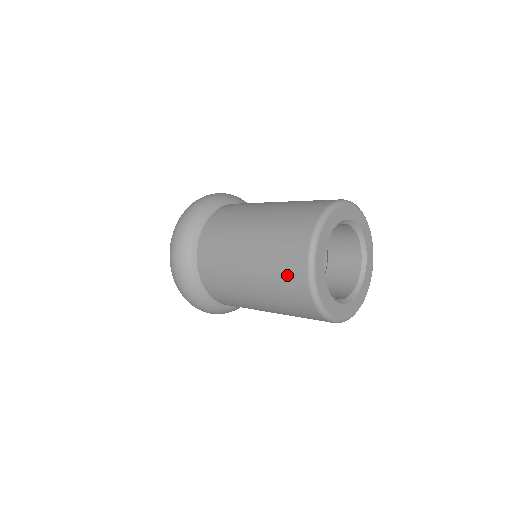
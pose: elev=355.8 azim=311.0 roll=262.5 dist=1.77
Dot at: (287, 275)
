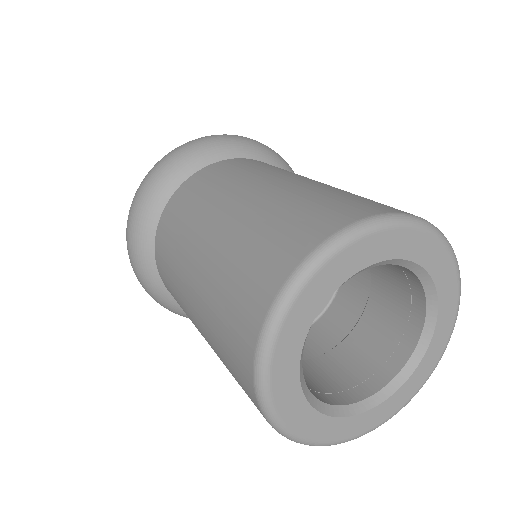
Dot at: occluded
